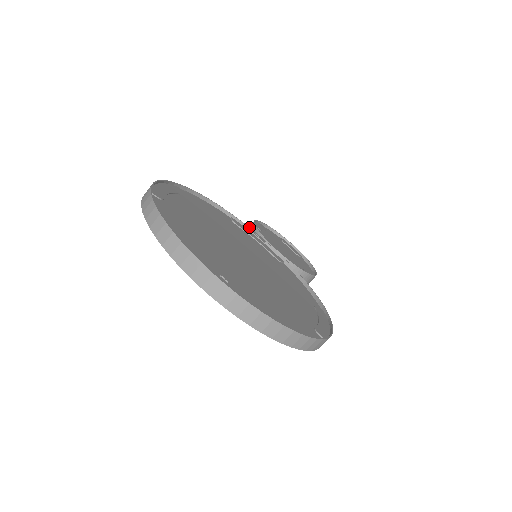
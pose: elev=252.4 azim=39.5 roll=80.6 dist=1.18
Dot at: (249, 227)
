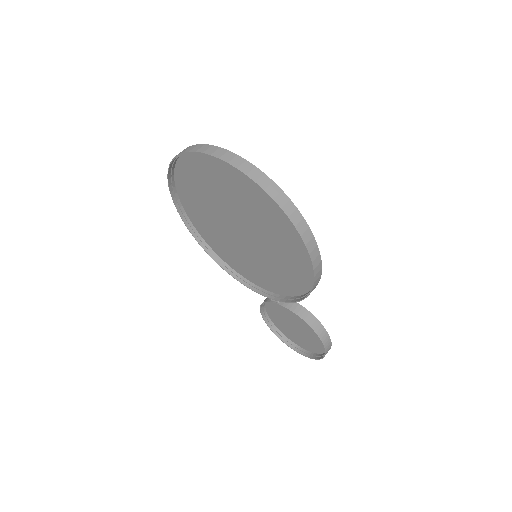
Dot at: occluded
